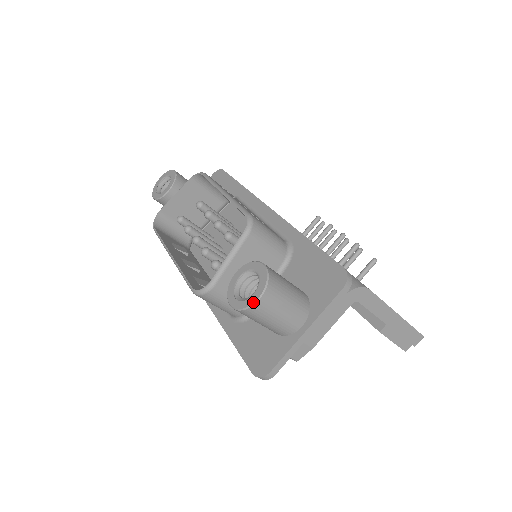
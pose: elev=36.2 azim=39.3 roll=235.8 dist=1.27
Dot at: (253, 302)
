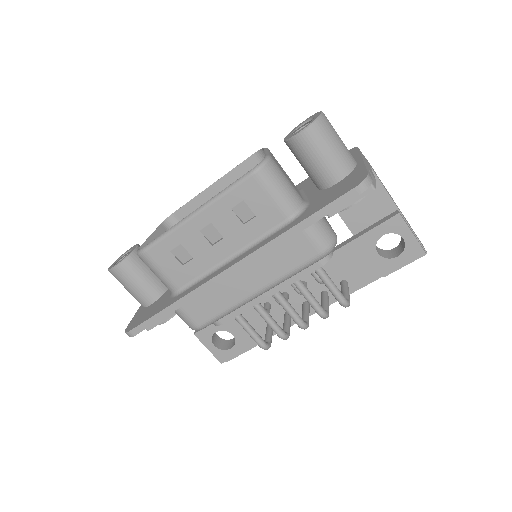
Dot at: (320, 113)
